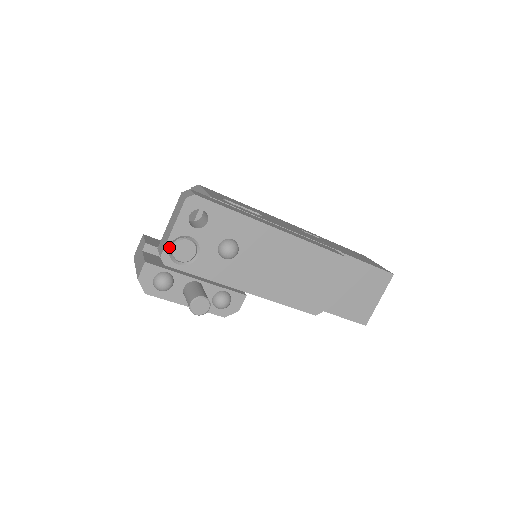
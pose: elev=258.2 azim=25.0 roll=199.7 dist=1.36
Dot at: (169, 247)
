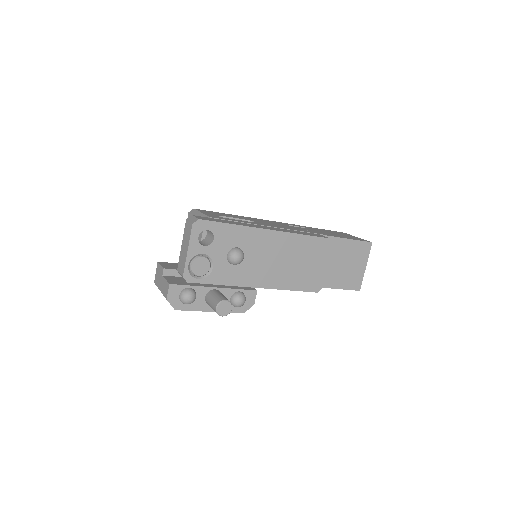
Dot at: (188, 267)
